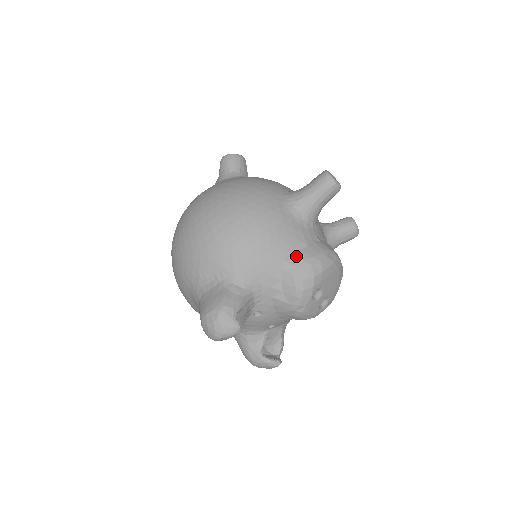
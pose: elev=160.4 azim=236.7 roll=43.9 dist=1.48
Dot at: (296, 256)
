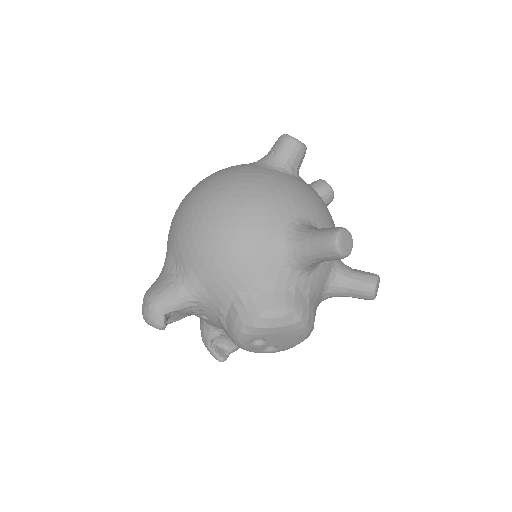
Dot at: (252, 297)
